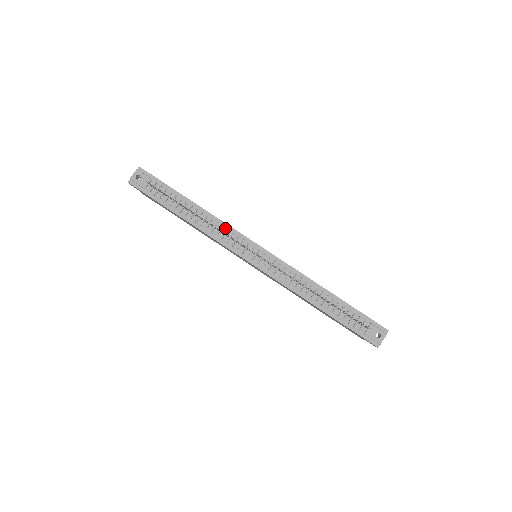
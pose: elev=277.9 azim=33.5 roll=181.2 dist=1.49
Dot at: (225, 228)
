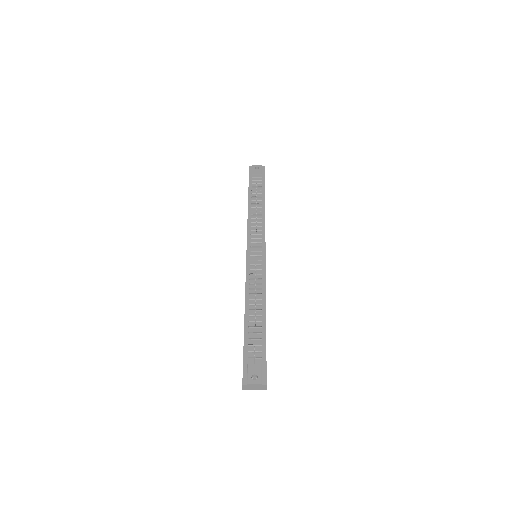
Dot at: (261, 225)
